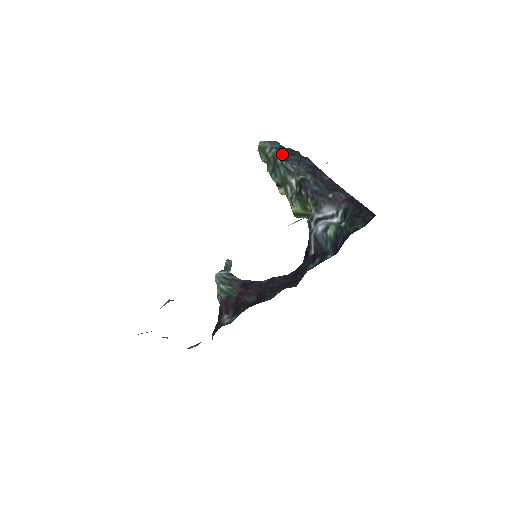
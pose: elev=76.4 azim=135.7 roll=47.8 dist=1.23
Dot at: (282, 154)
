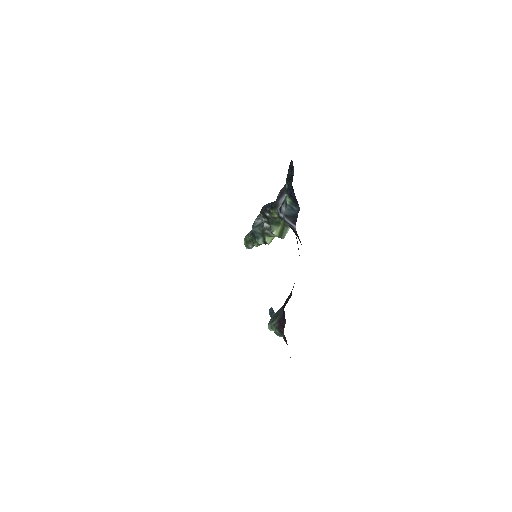
Dot at: occluded
